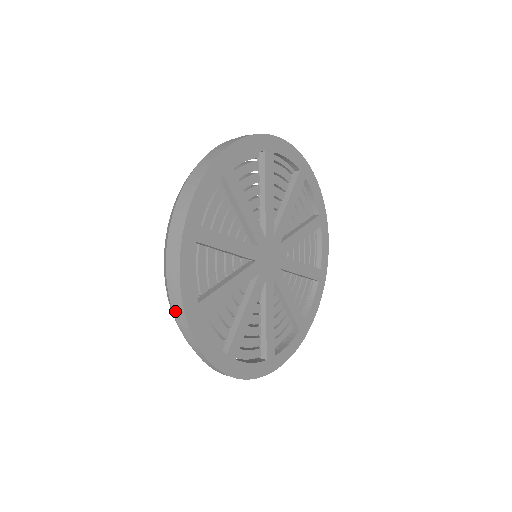
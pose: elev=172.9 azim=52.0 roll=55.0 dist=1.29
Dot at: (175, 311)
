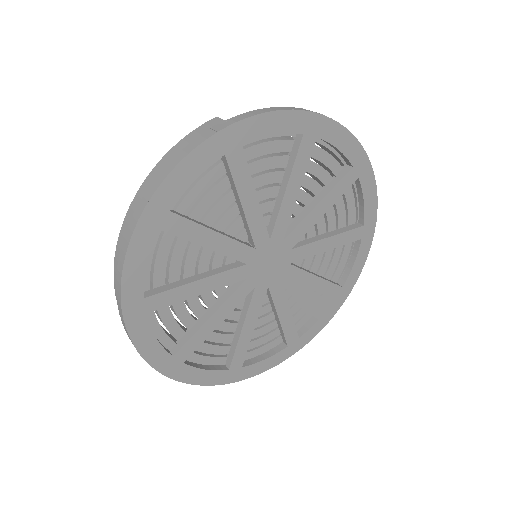
Dot at: occluded
